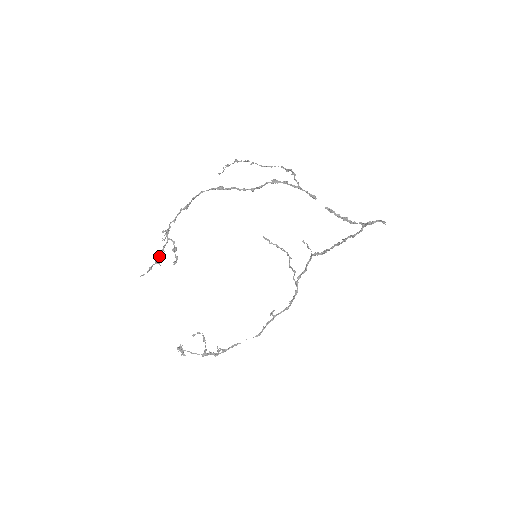
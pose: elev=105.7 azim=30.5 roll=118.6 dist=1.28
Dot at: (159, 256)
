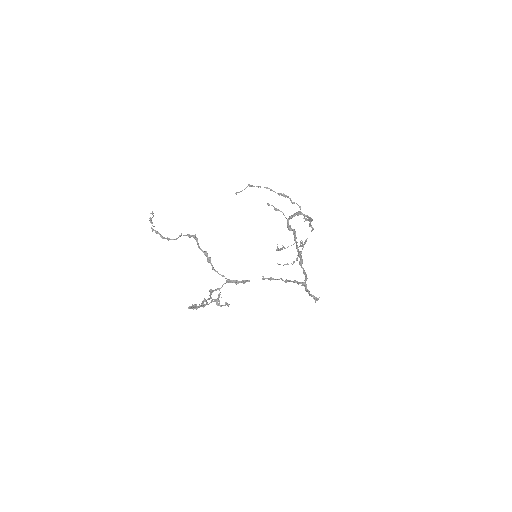
Dot at: occluded
